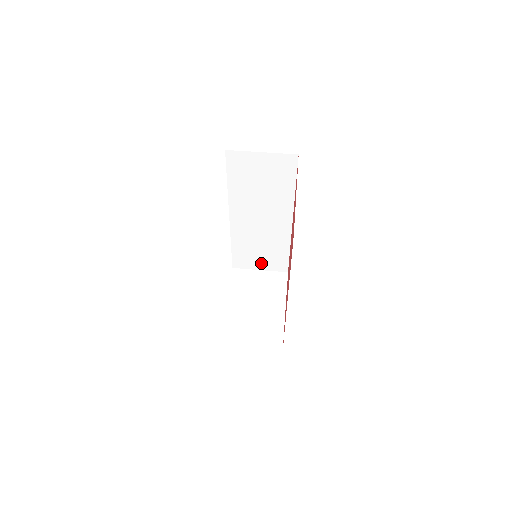
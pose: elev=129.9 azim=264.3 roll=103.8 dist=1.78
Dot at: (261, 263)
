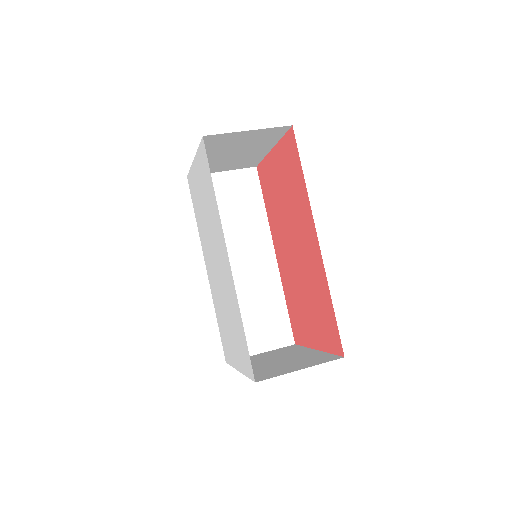
Dot at: (259, 339)
